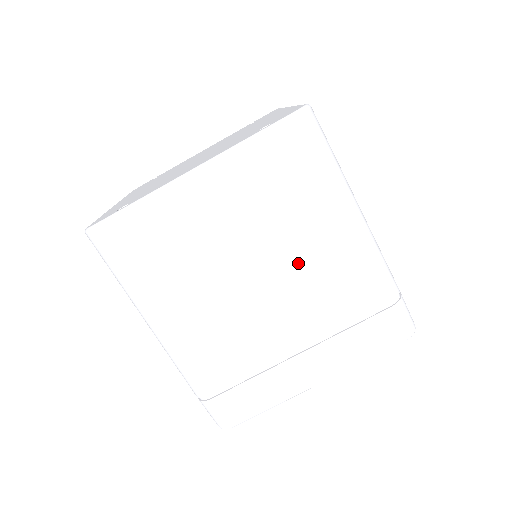
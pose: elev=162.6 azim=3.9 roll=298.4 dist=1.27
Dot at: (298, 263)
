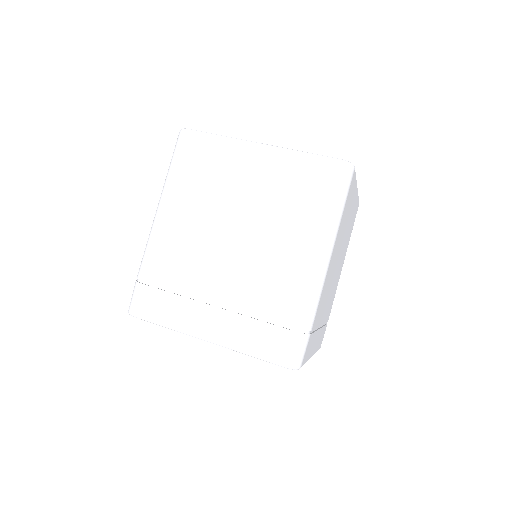
Dot at: (266, 246)
